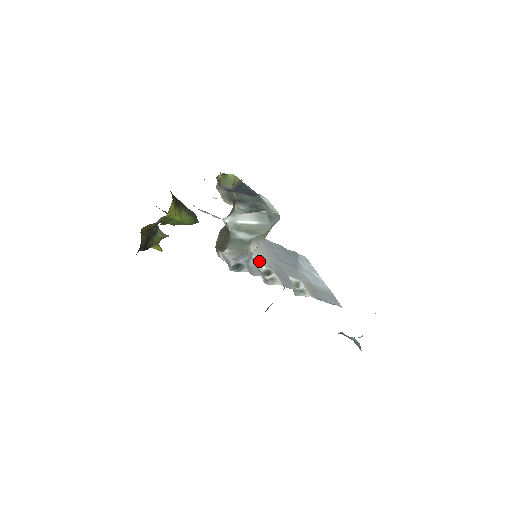
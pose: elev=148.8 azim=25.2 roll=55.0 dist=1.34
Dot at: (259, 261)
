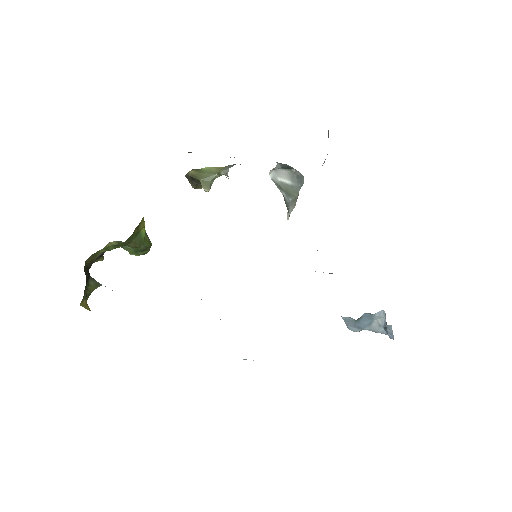
Dot at: occluded
